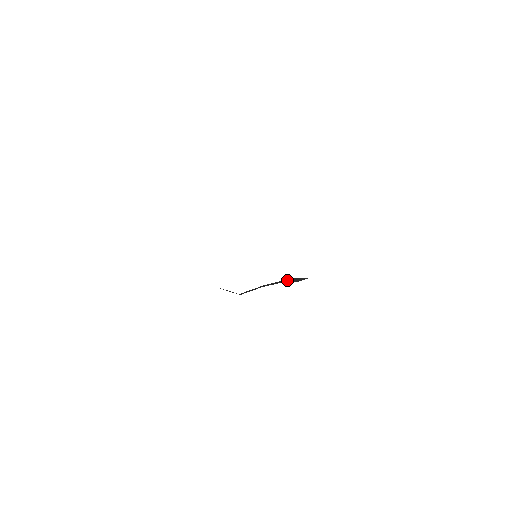
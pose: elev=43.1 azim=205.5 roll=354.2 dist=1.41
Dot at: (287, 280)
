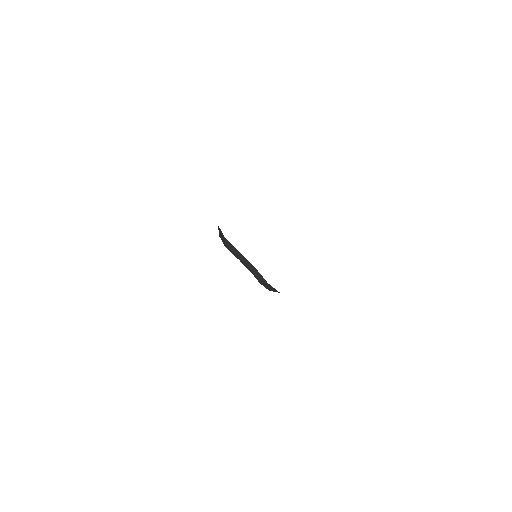
Dot at: (256, 273)
